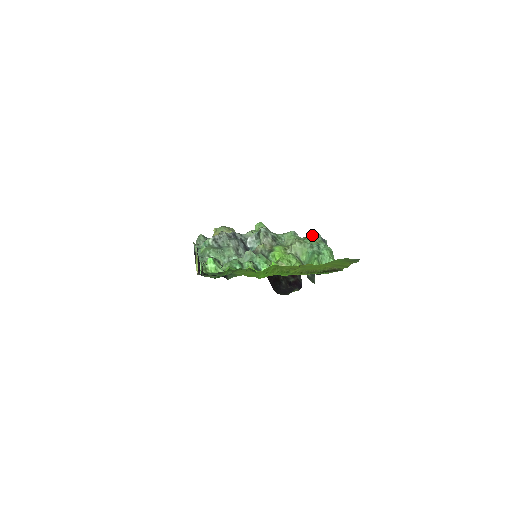
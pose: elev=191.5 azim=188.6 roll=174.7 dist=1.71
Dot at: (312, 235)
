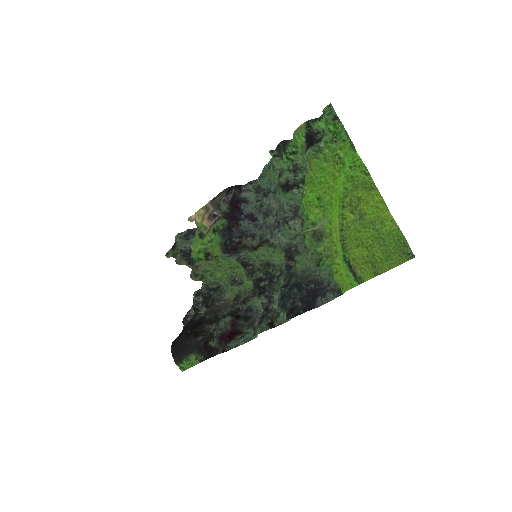
Dot at: occluded
